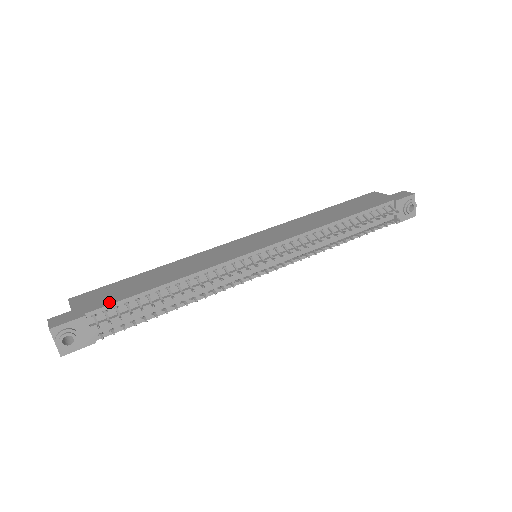
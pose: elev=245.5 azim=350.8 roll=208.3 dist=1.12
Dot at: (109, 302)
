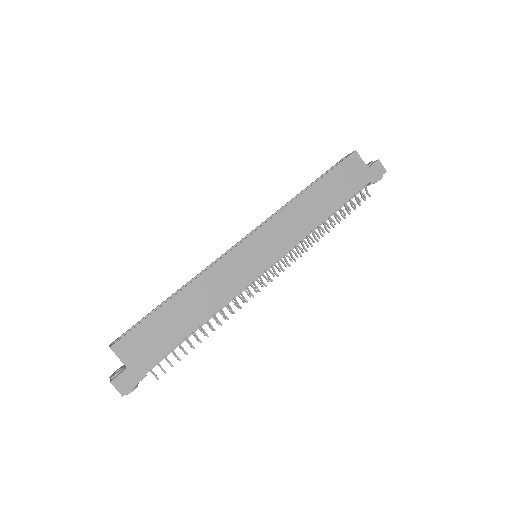
Dot at: (159, 355)
